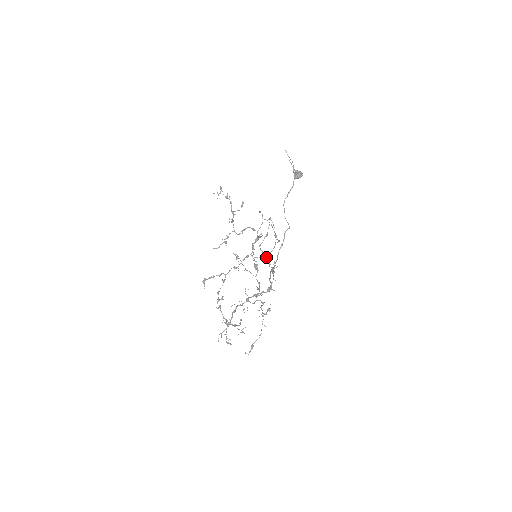
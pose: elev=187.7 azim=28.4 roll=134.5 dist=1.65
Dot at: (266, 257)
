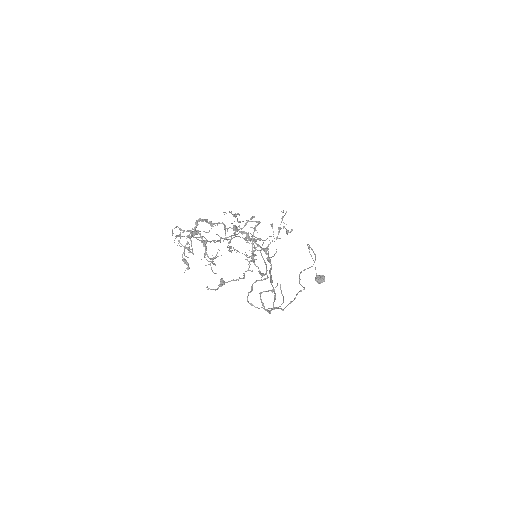
Dot at: (266, 310)
